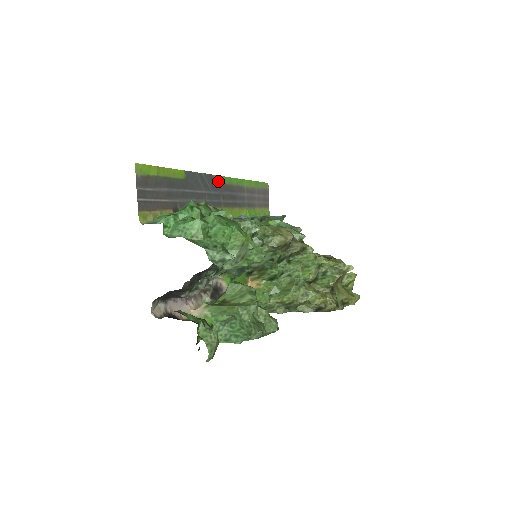
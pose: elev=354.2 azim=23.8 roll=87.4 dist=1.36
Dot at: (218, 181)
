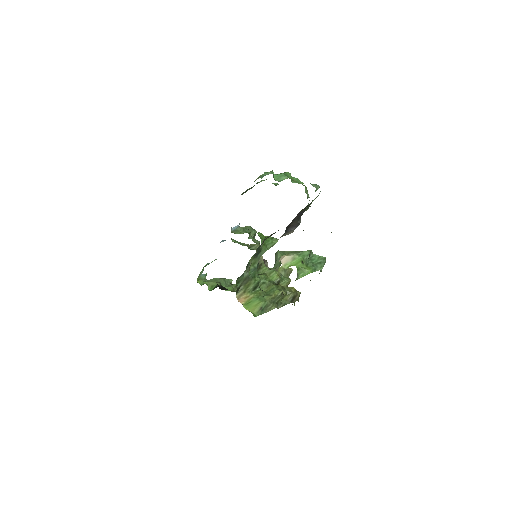
Dot at: occluded
